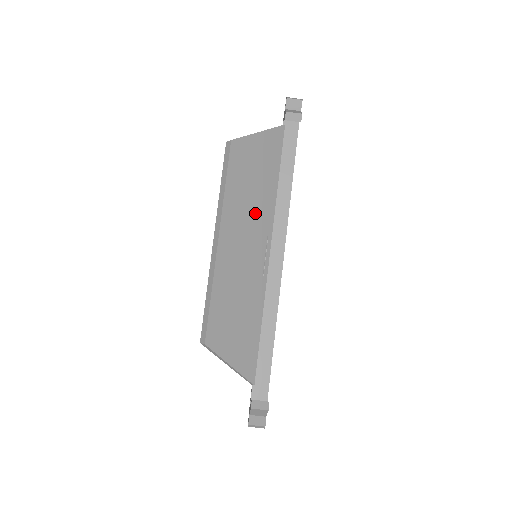
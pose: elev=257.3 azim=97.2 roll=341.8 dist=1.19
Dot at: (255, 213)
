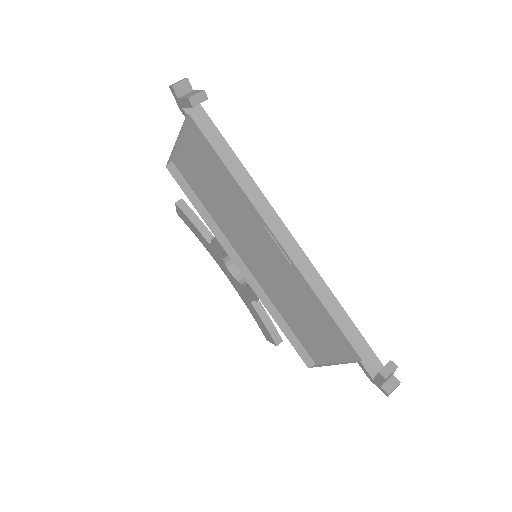
Dot at: (242, 215)
